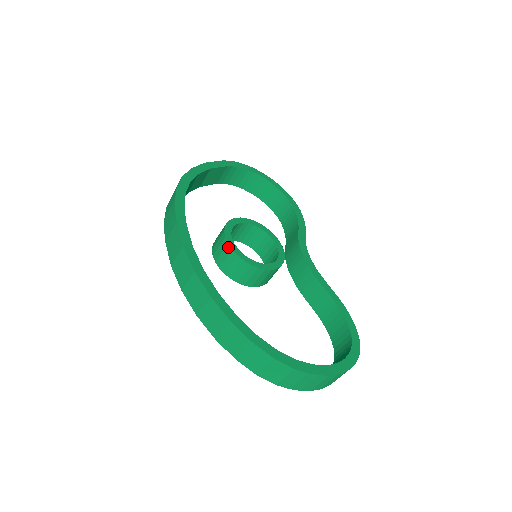
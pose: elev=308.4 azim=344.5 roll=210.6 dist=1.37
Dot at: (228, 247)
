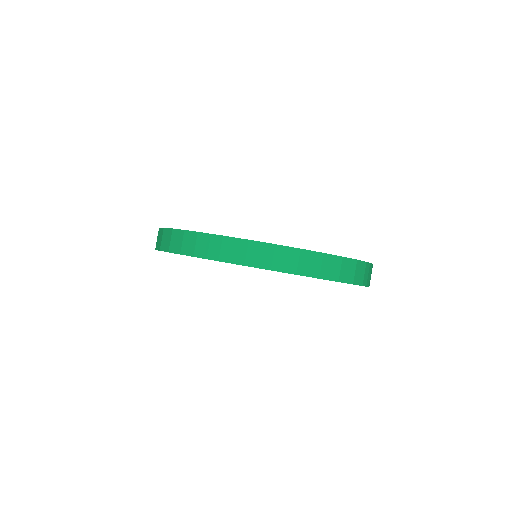
Dot at: occluded
